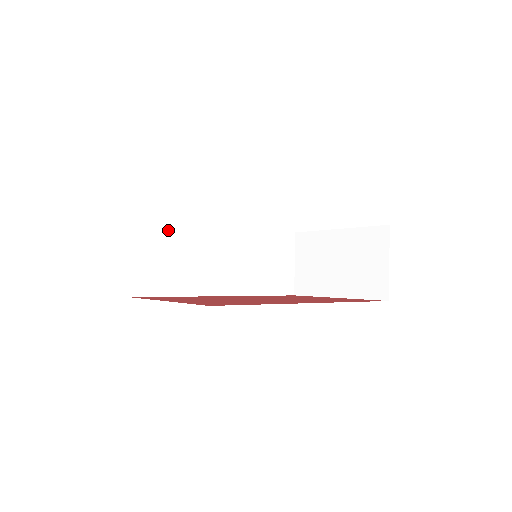
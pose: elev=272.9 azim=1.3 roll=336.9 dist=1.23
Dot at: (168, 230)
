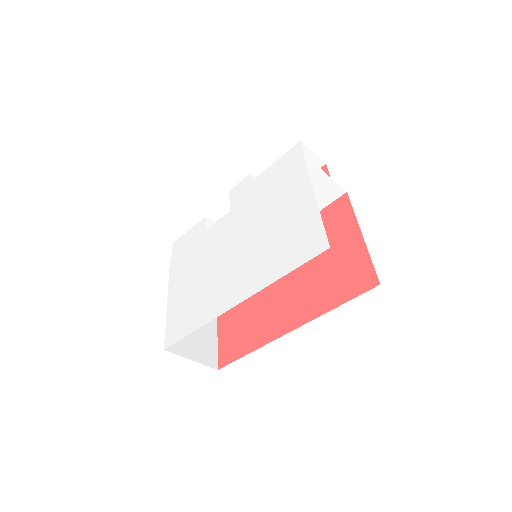
Dot at: occluded
